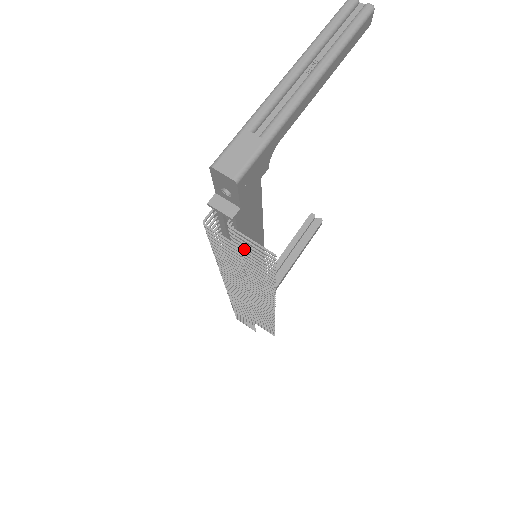
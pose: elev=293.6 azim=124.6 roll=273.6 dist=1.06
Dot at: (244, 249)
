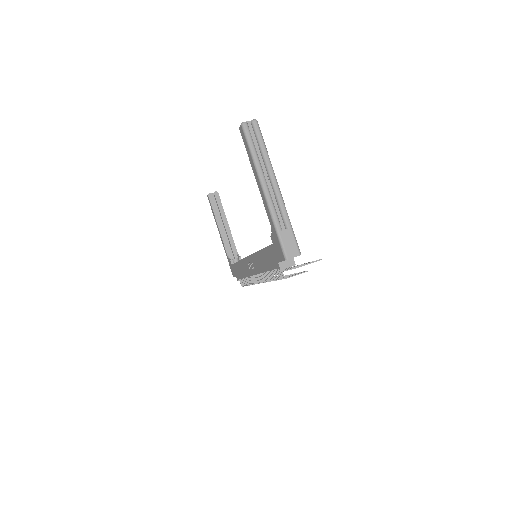
Dot at: occluded
